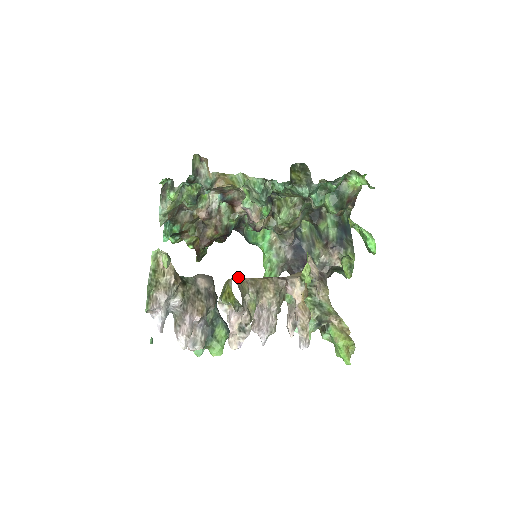
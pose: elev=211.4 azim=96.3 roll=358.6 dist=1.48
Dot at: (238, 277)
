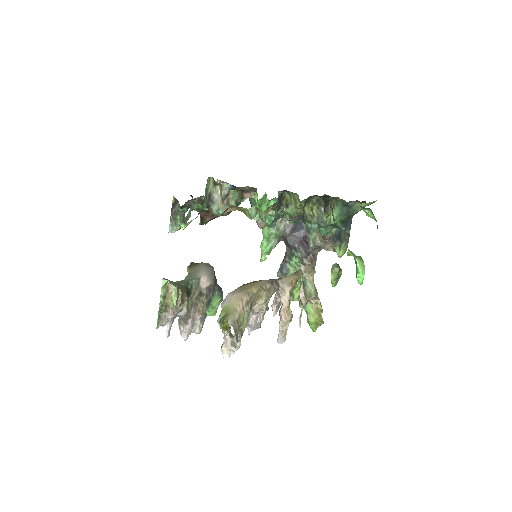
Dot at: (236, 305)
